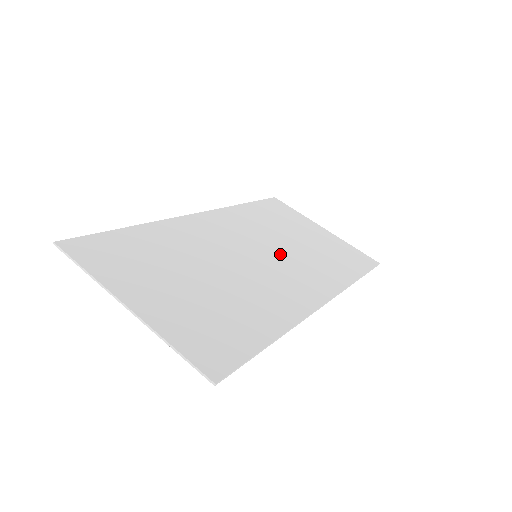
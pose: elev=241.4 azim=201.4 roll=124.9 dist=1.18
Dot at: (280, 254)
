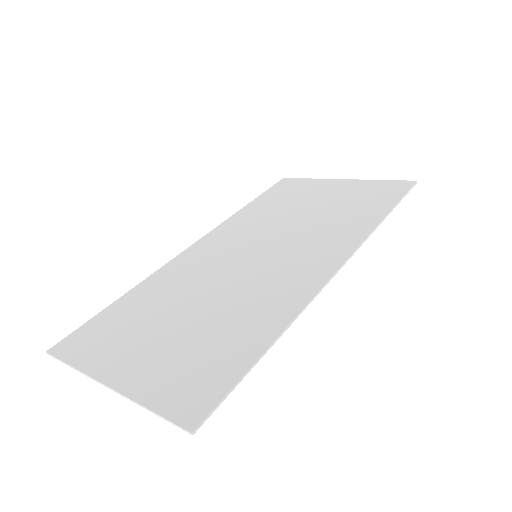
Dot at: (284, 239)
